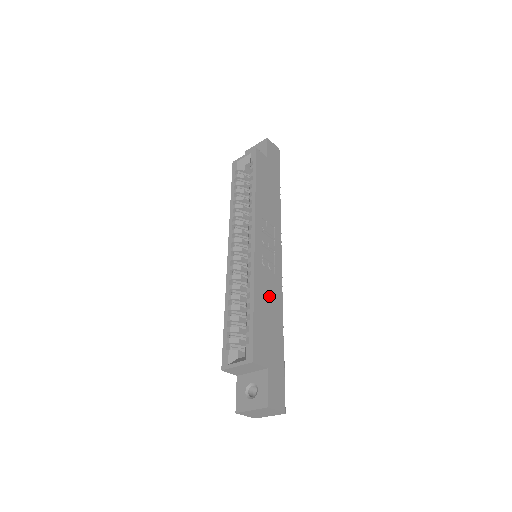
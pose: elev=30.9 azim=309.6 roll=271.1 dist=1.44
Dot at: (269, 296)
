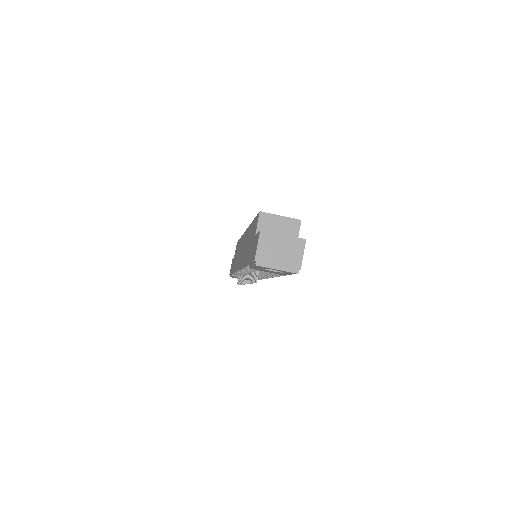
Dot at: occluded
